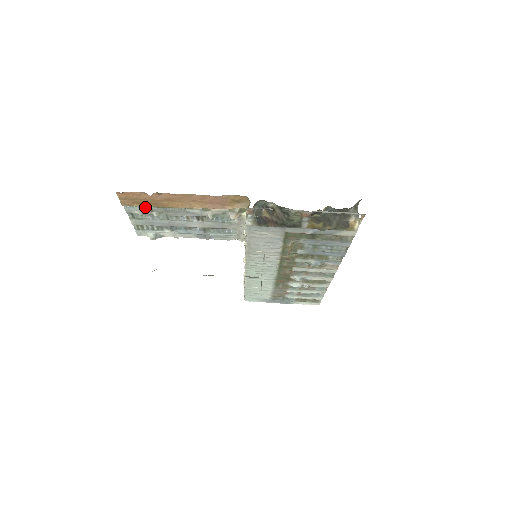
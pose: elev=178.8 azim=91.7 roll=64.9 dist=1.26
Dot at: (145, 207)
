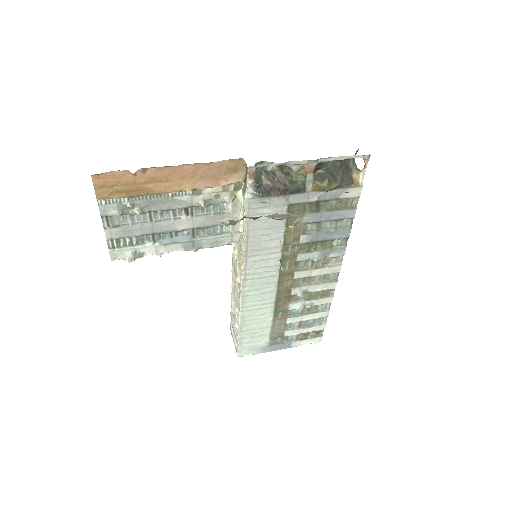
Dot at: (125, 201)
